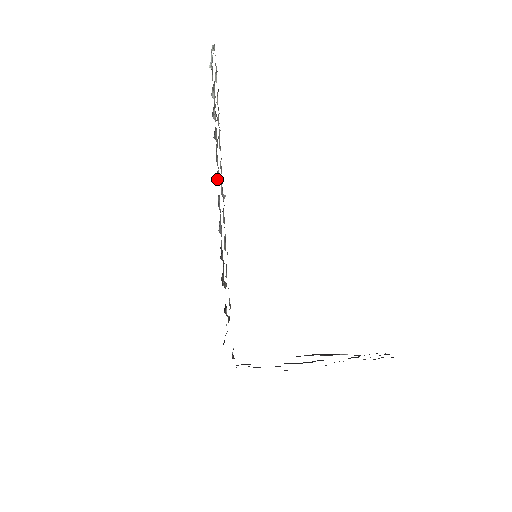
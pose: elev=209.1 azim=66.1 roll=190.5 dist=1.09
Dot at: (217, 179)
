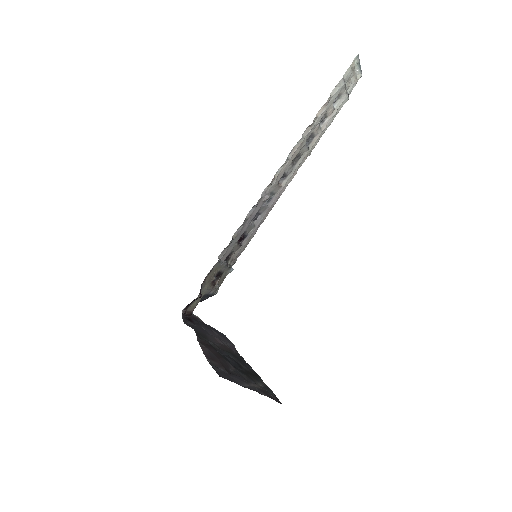
Dot at: (285, 180)
